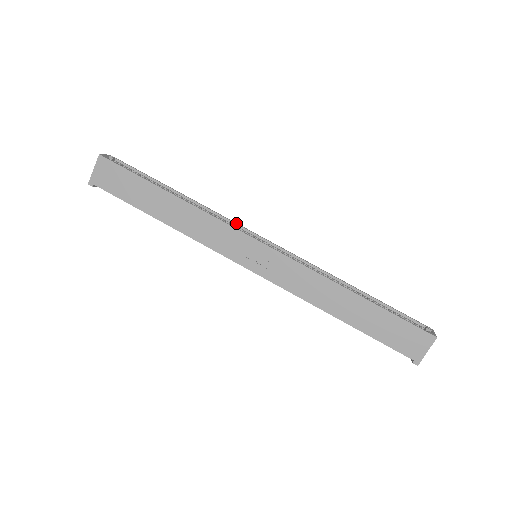
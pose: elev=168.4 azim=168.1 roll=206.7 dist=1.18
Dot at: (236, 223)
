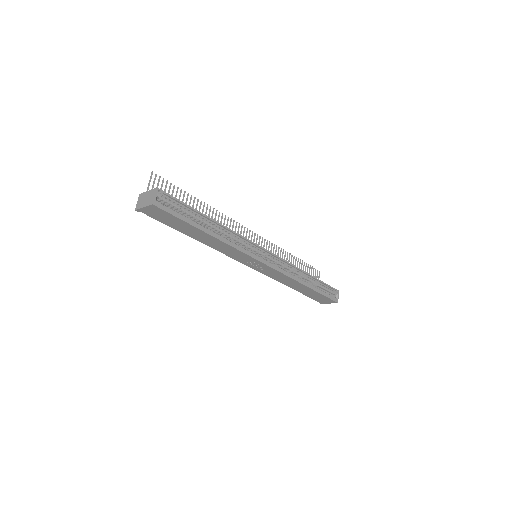
Dot at: (250, 242)
